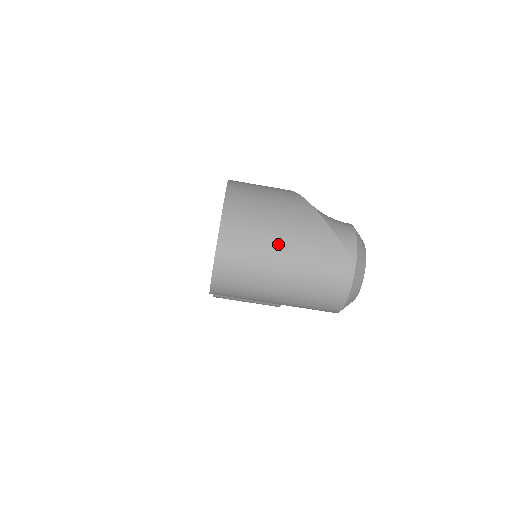
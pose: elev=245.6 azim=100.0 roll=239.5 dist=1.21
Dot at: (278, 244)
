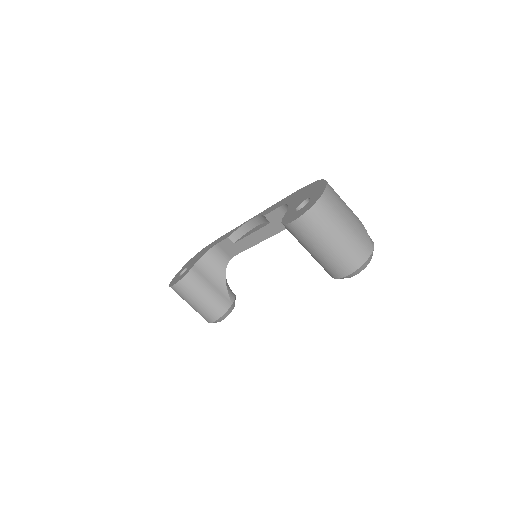
Dot at: (346, 216)
